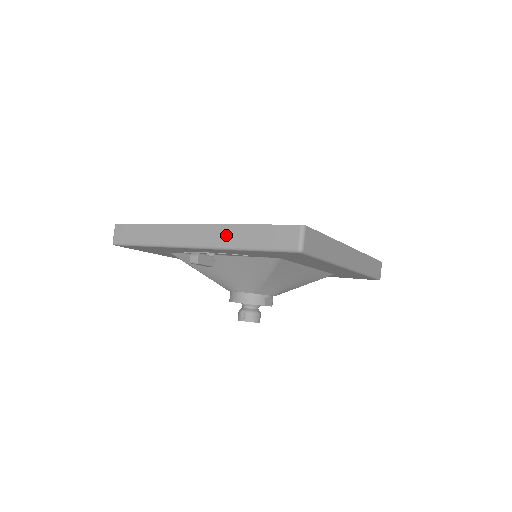
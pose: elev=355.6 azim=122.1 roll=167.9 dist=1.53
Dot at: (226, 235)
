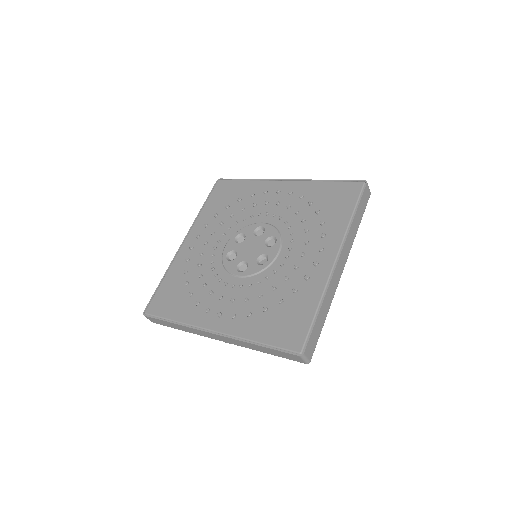
Dot at: (243, 344)
